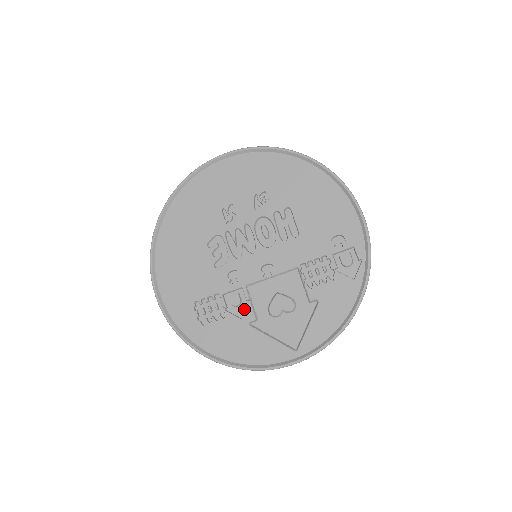
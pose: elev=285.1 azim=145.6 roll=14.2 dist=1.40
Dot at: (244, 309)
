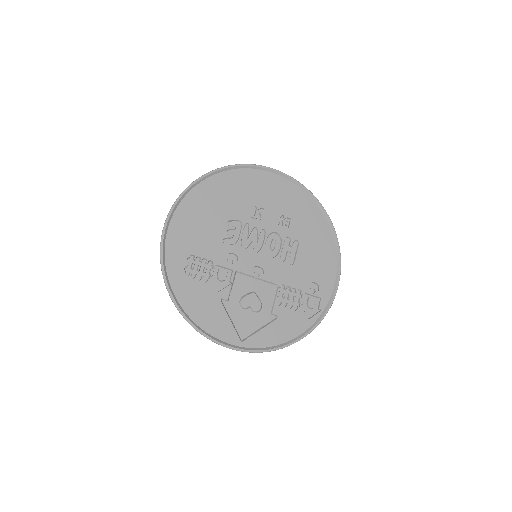
Dot at: (224, 286)
